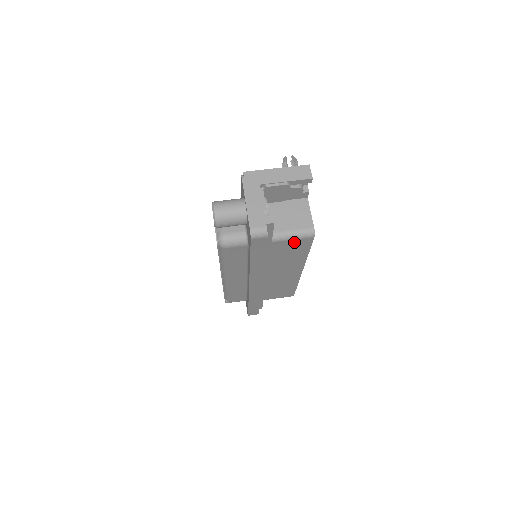
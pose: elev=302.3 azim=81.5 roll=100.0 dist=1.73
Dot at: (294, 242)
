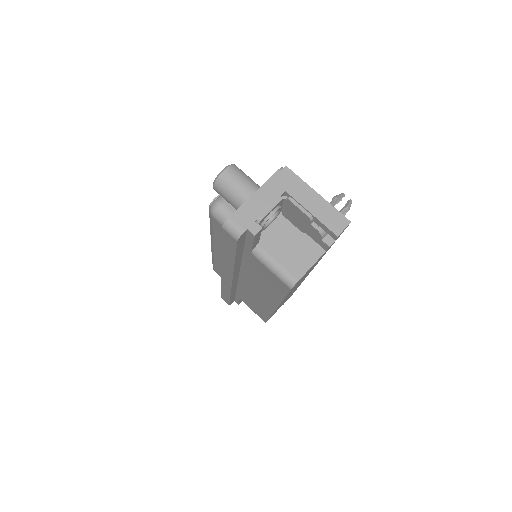
Dot at: (272, 274)
